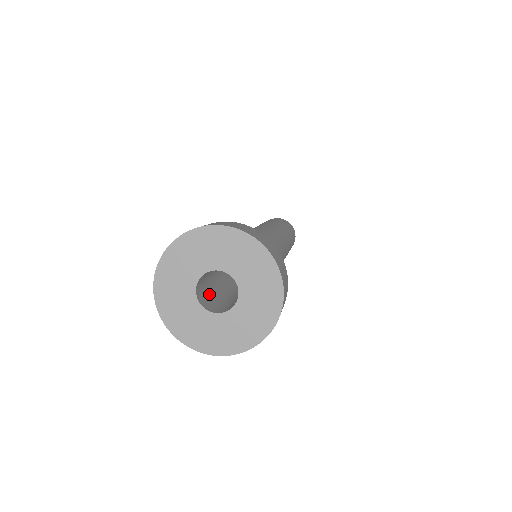
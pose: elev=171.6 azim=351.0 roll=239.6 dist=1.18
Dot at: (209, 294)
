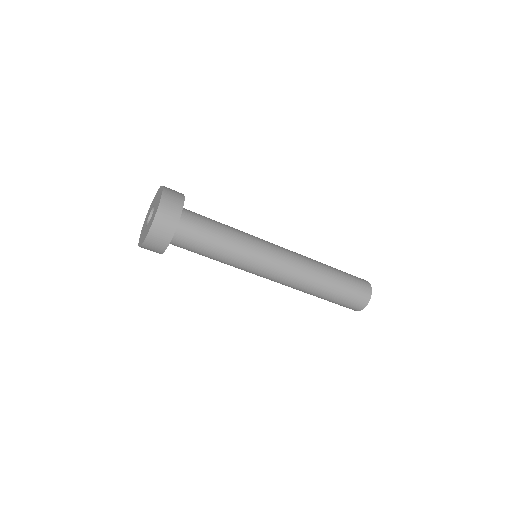
Dot at: occluded
